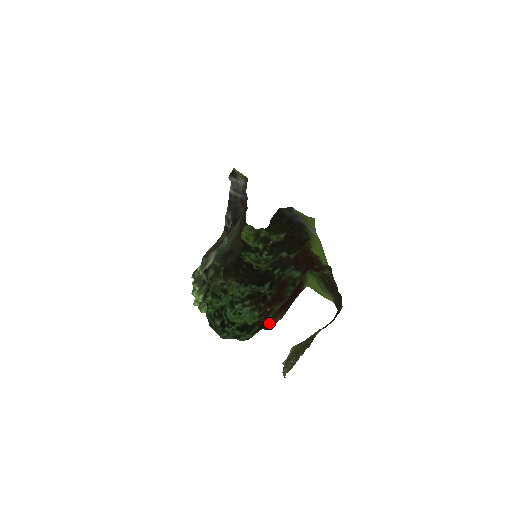
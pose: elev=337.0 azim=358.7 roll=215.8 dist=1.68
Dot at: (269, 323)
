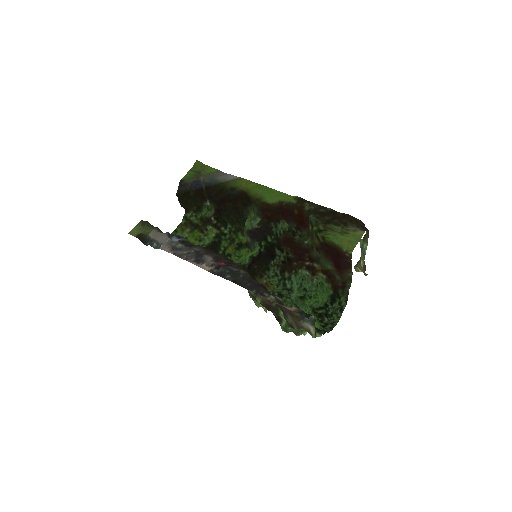
Dot at: (345, 282)
